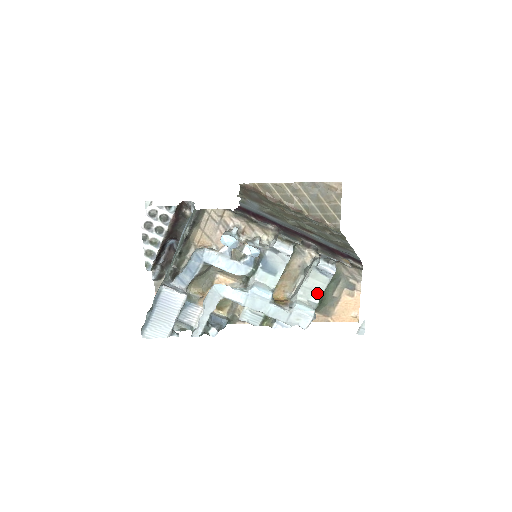
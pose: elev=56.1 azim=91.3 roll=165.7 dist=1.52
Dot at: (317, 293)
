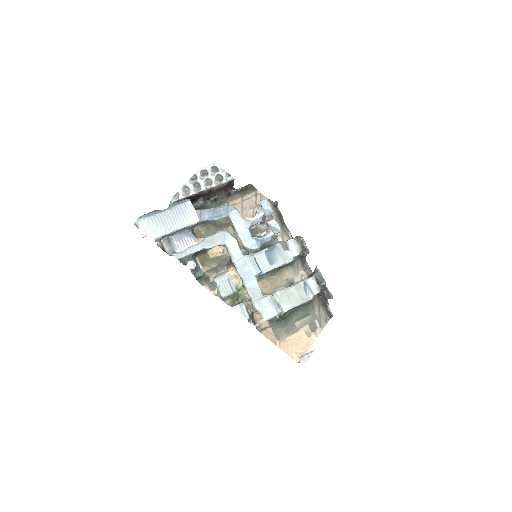
Dot at: (290, 303)
